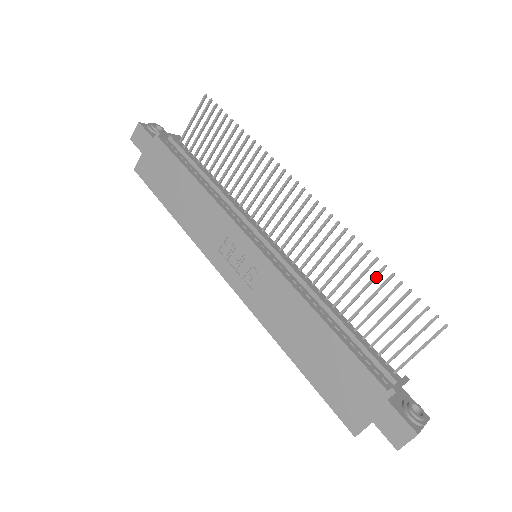
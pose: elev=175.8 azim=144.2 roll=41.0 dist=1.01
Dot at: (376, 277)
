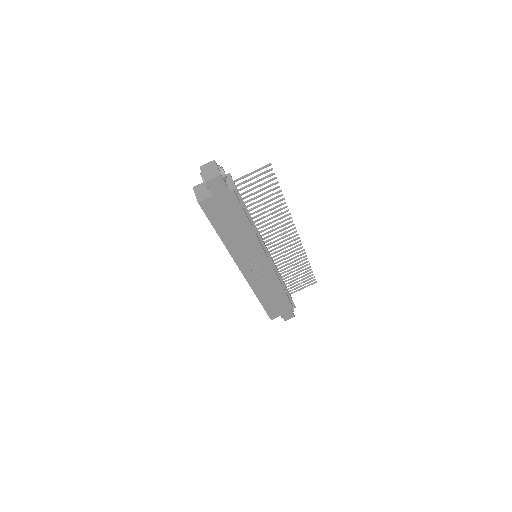
Dot at: occluded
